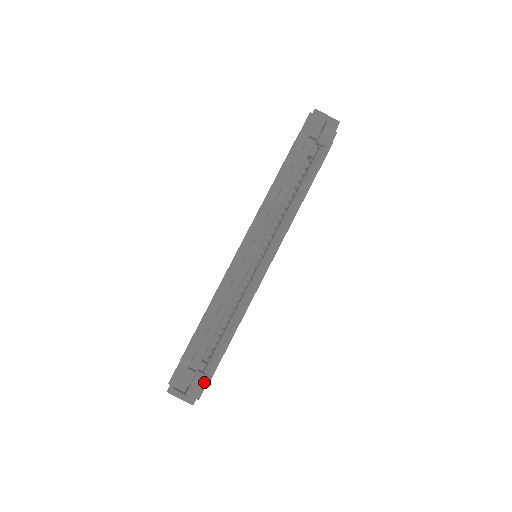
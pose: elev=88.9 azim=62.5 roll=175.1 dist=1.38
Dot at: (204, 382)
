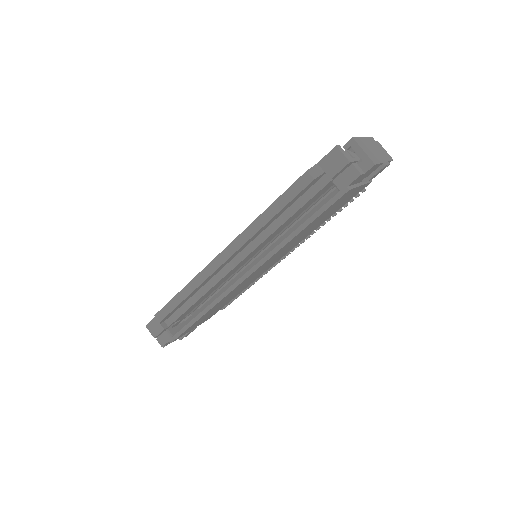
Dot at: (169, 339)
